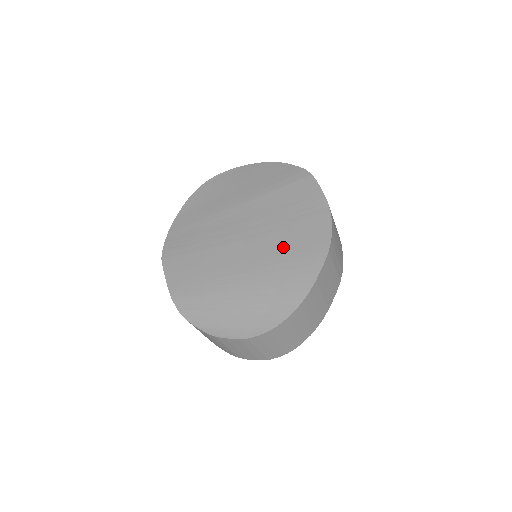
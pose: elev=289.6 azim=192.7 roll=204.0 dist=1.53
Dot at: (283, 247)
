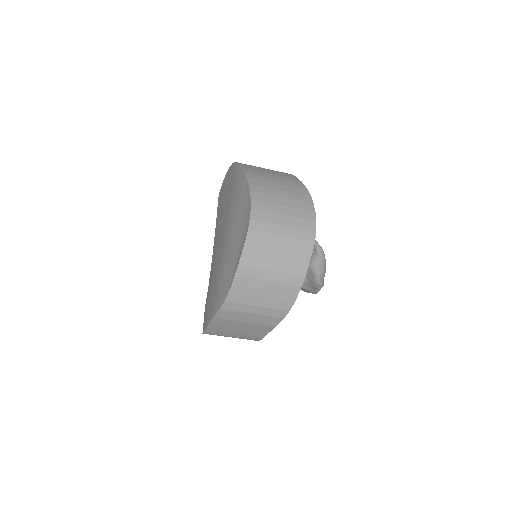
Dot at: (227, 206)
